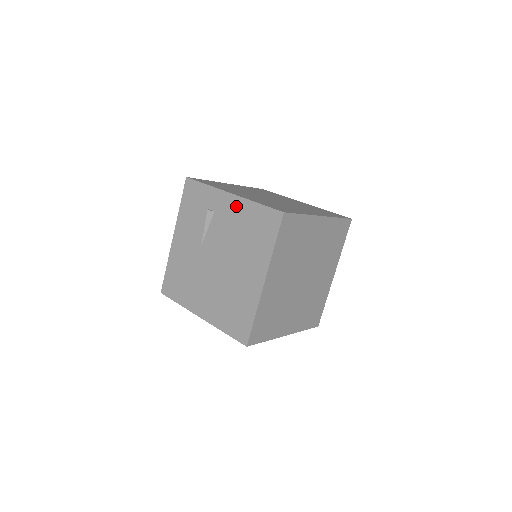
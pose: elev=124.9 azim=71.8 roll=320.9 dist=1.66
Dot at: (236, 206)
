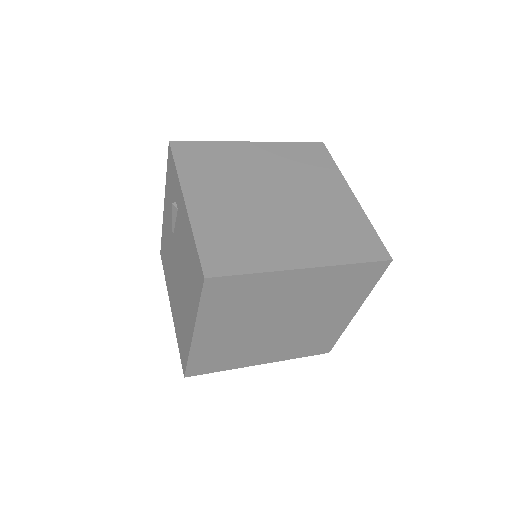
Dot at: (185, 222)
